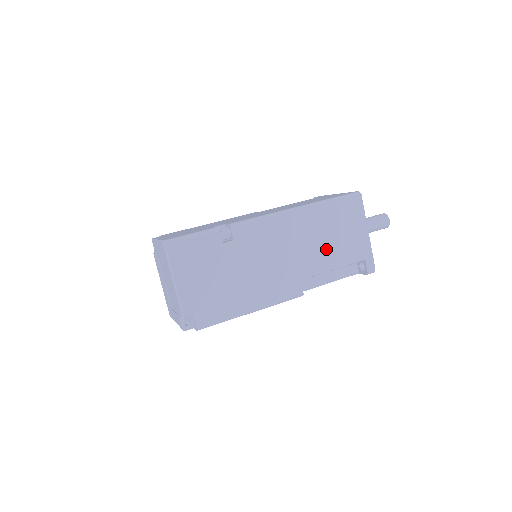
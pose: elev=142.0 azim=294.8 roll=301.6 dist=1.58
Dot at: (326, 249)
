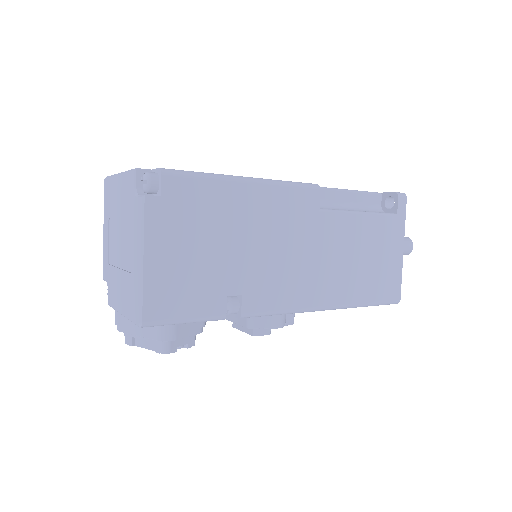
Dot at: occluded
